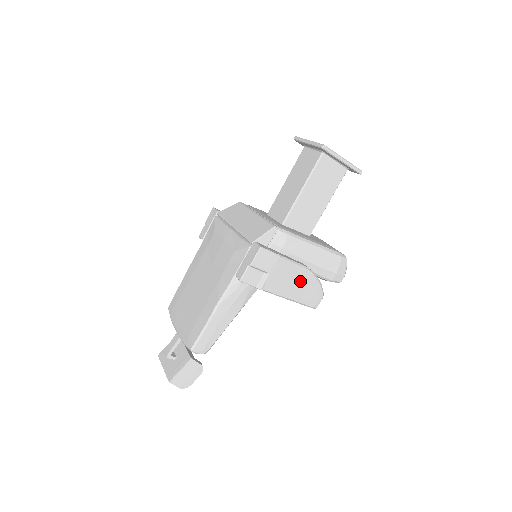
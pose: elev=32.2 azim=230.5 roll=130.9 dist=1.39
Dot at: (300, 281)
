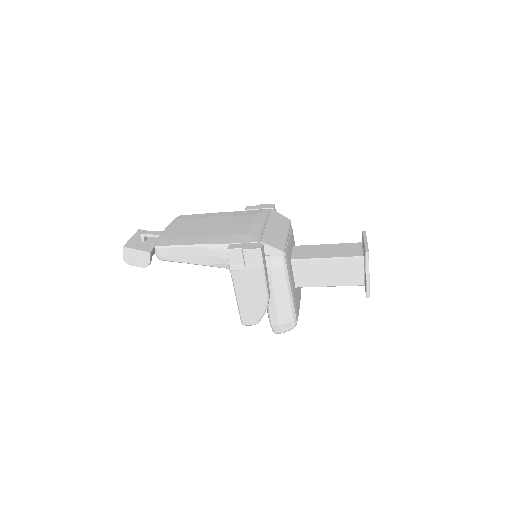
Dot at: (255, 297)
